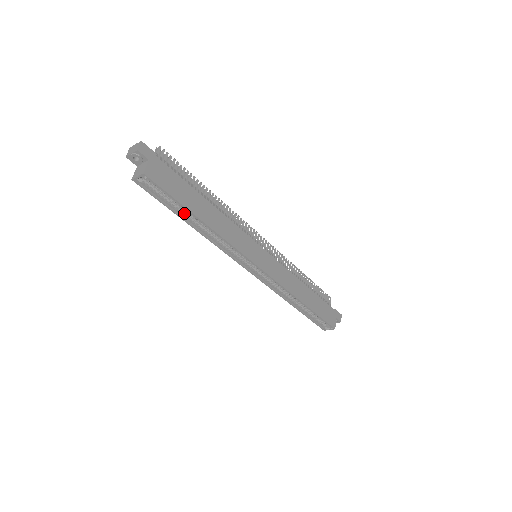
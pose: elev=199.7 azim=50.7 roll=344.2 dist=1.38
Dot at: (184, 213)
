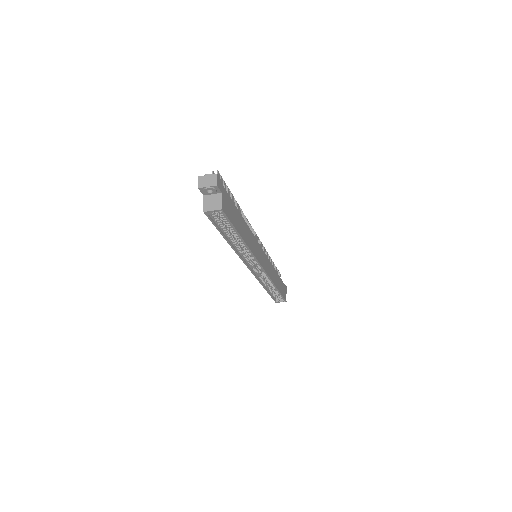
Dot at: (229, 234)
